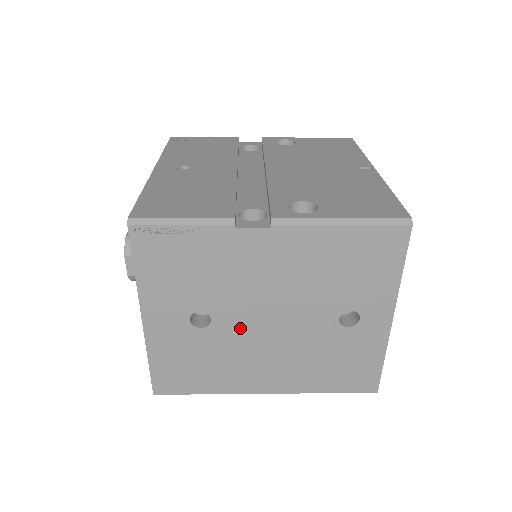
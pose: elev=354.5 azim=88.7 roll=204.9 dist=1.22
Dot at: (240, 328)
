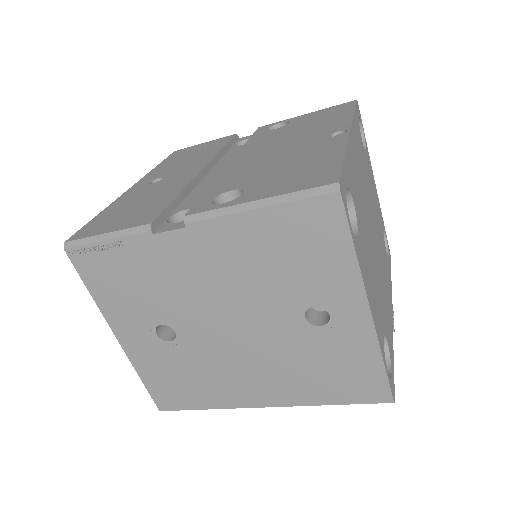
Dot at: (206, 338)
